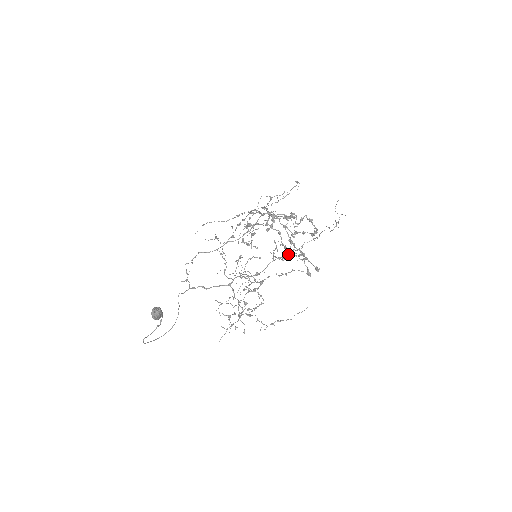
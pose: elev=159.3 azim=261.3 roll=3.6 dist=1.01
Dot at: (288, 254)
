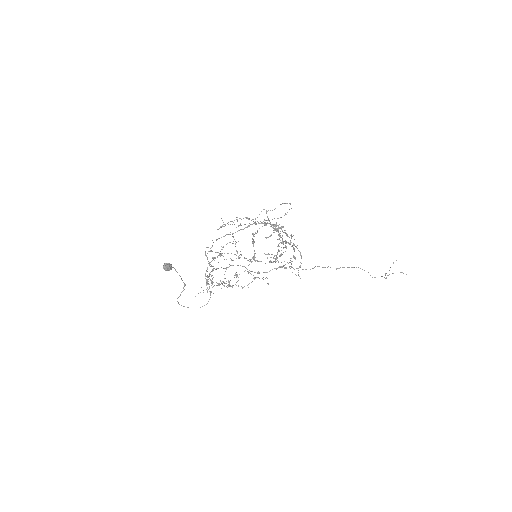
Dot at: (292, 267)
